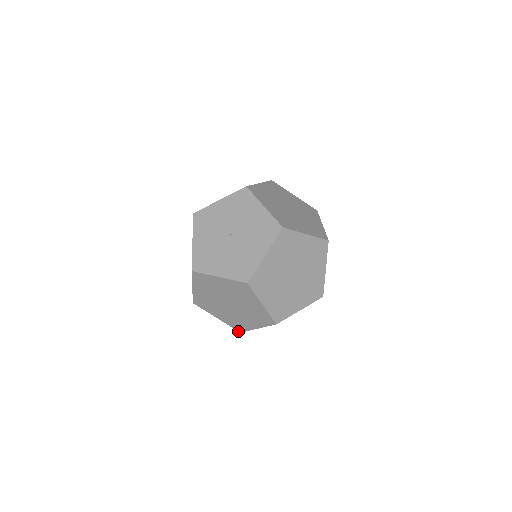
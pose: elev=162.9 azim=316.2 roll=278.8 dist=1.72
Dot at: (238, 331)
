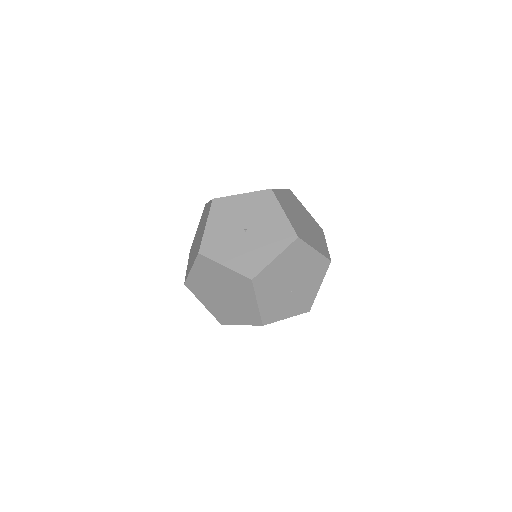
Dot at: (219, 322)
